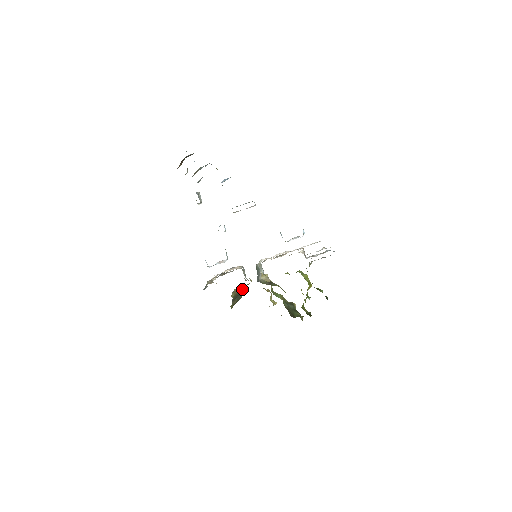
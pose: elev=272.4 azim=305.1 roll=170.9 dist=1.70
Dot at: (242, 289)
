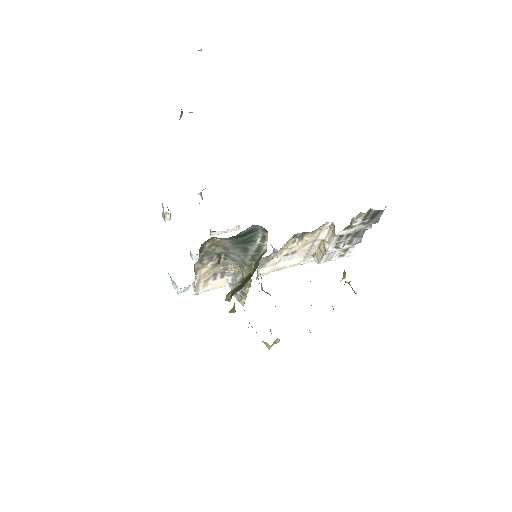
Dot at: (249, 273)
